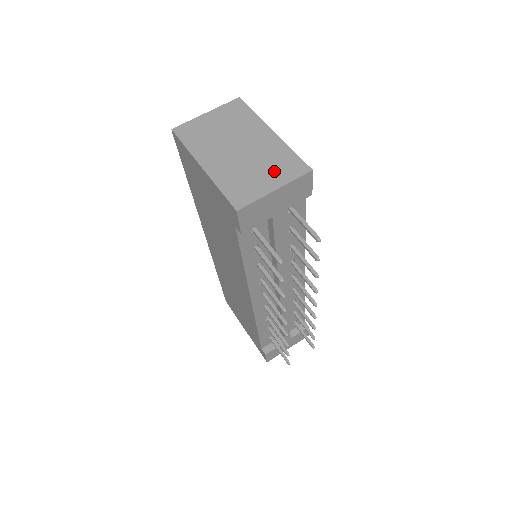
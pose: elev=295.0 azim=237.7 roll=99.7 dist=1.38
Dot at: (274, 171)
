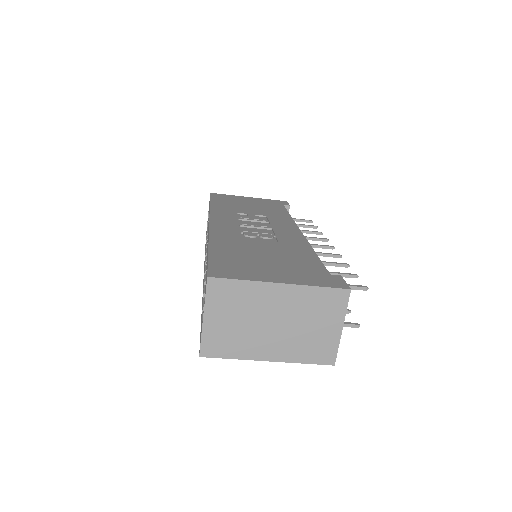
Dot at: (325, 316)
